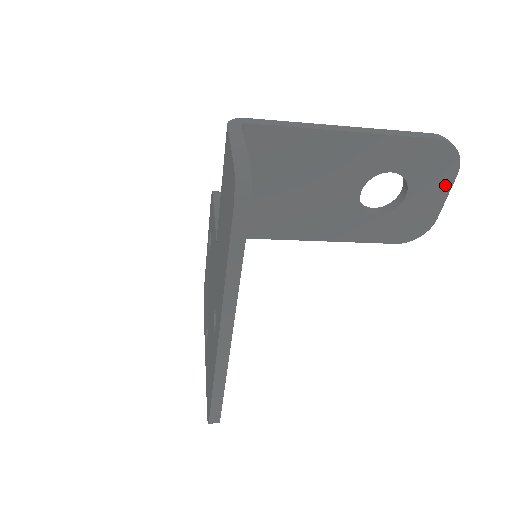
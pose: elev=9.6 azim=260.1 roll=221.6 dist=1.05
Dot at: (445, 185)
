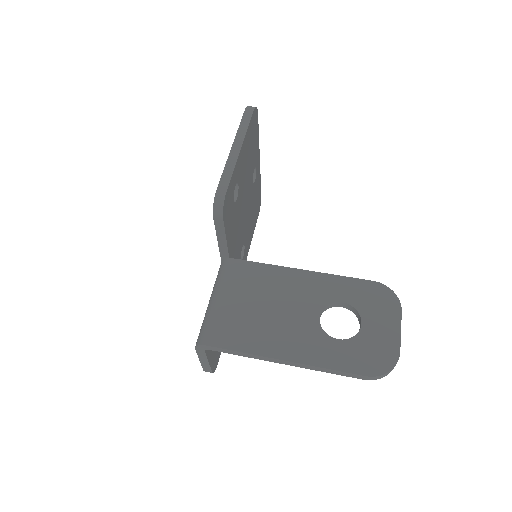
Dot at: occluded
